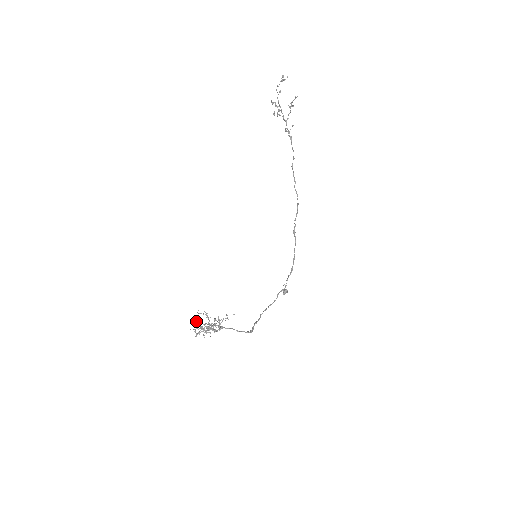
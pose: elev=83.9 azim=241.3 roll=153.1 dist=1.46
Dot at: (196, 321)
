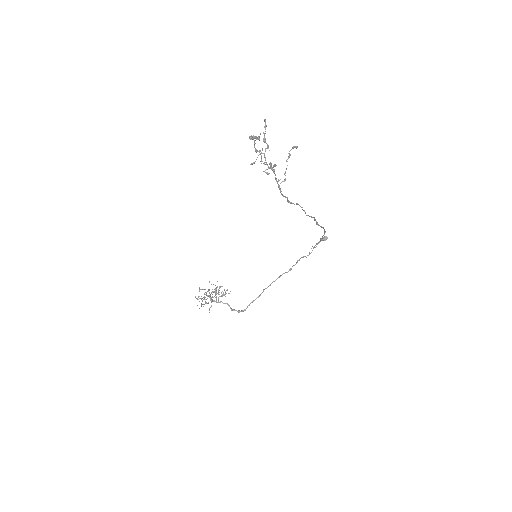
Dot at: occluded
